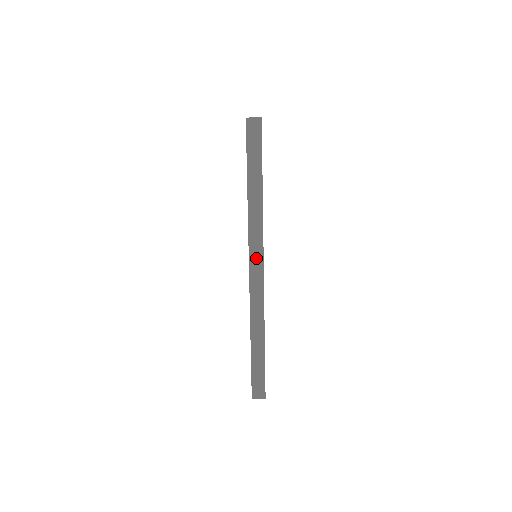
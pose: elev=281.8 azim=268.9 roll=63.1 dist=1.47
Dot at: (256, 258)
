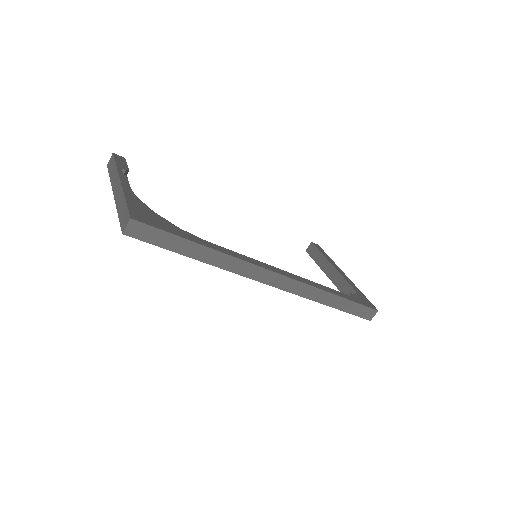
Dot at: (263, 276)
